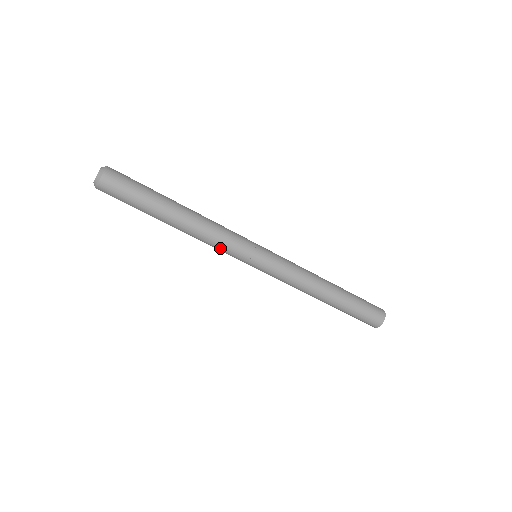
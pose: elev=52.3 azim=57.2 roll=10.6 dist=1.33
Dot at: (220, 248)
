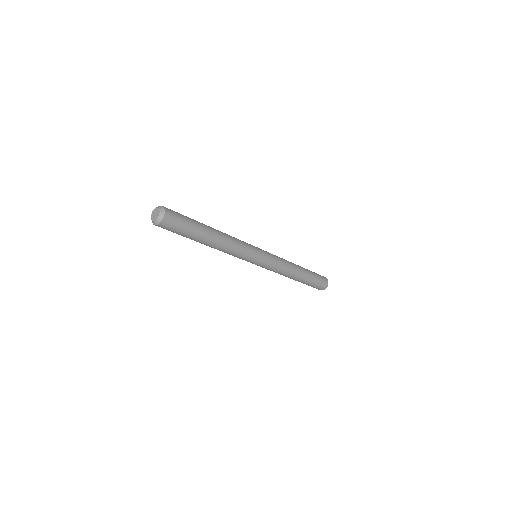
Dot at: (236, 256)
